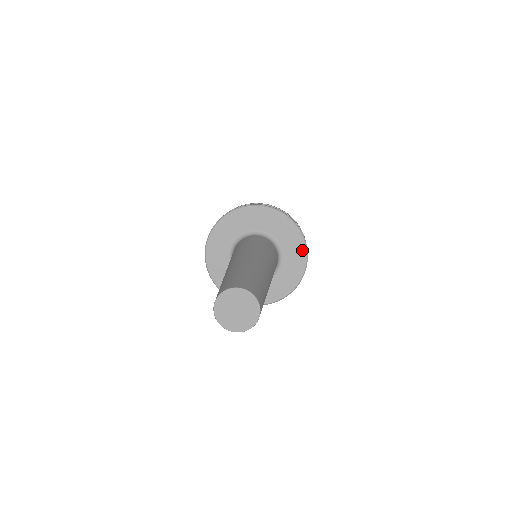
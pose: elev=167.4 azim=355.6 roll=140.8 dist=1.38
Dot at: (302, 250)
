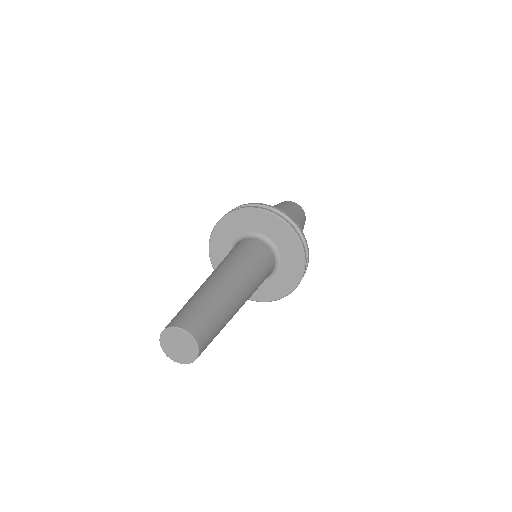
Dot at: (292, 284)
